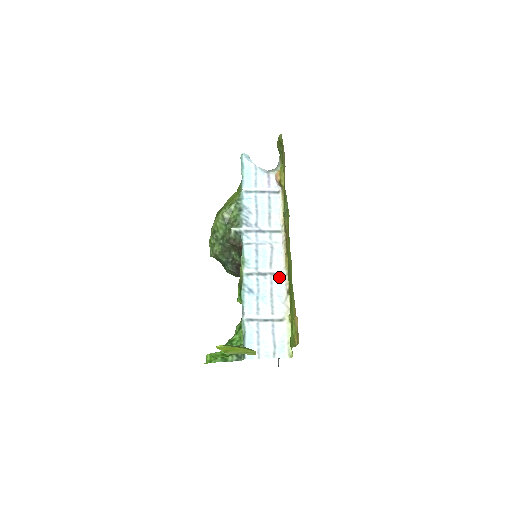
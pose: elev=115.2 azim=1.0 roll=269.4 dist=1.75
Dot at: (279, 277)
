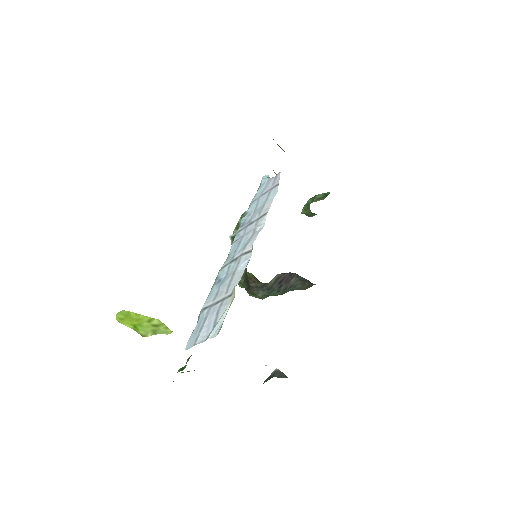
Dot at: (248, 254)
